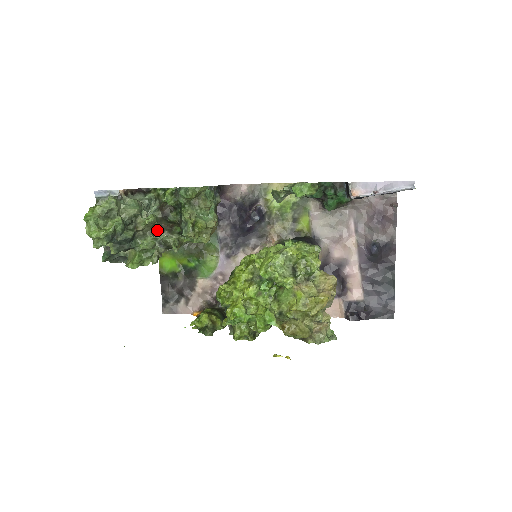
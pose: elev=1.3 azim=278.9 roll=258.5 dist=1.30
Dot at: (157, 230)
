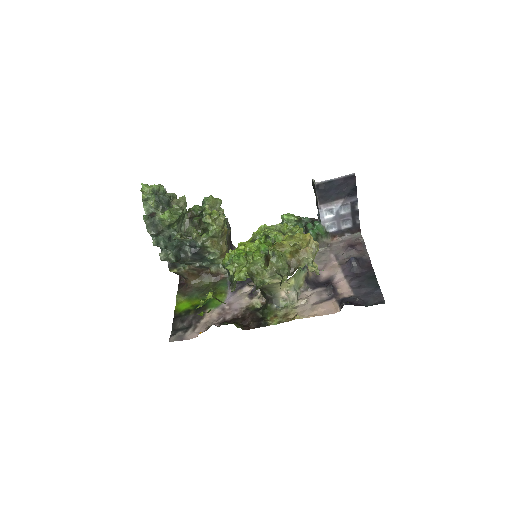
Dot at: (183, 232)
